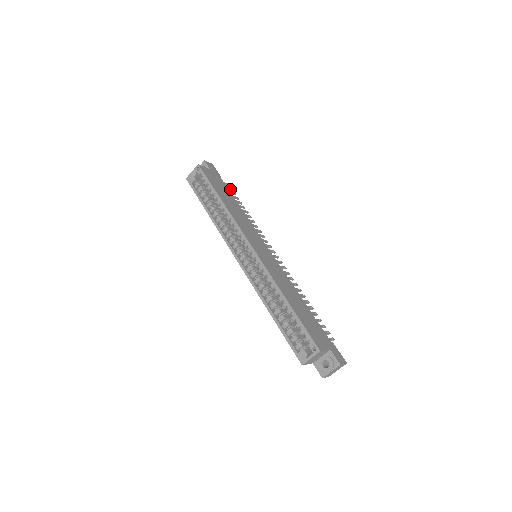
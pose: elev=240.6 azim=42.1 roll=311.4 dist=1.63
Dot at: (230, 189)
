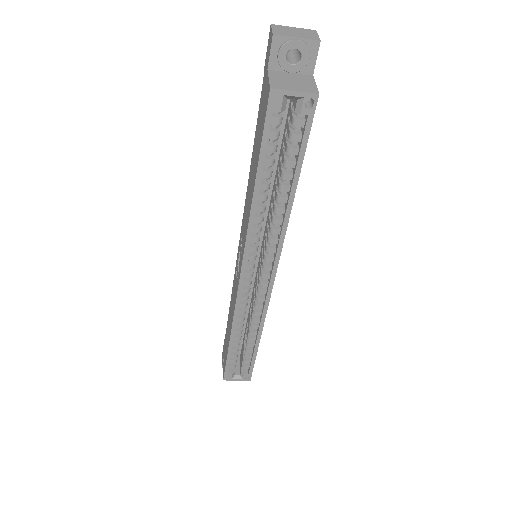
Dot at: occluded
